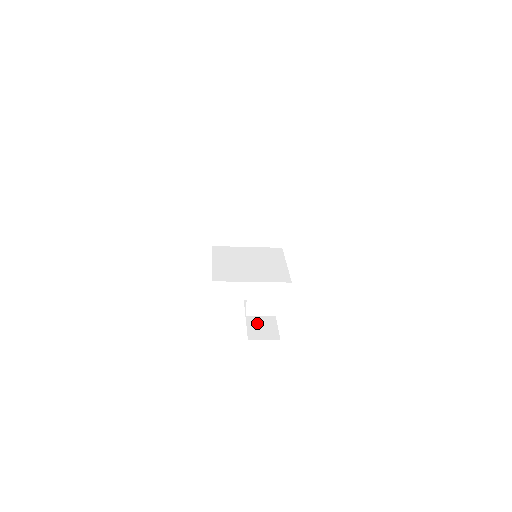
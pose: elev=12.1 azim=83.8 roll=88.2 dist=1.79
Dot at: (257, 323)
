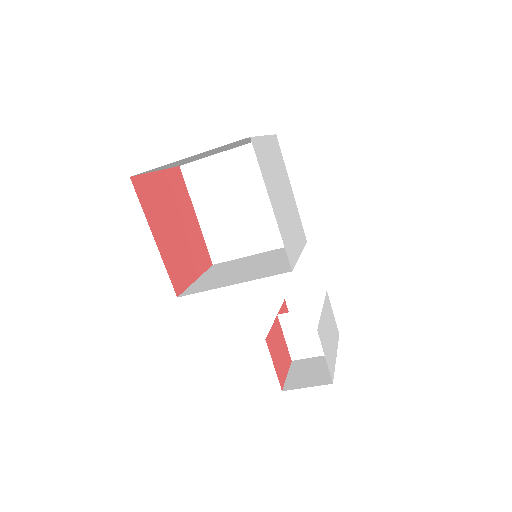
Dot at: (305, 367)
